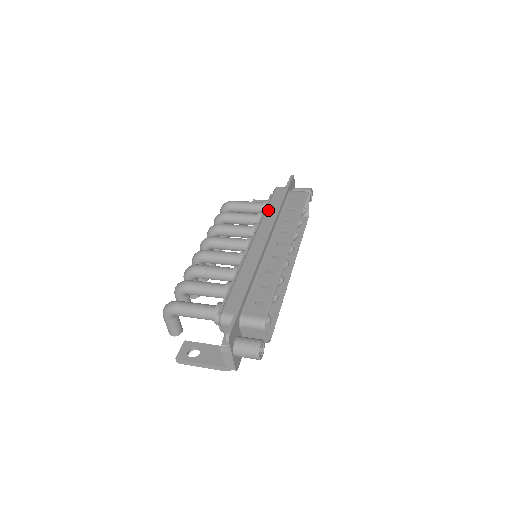
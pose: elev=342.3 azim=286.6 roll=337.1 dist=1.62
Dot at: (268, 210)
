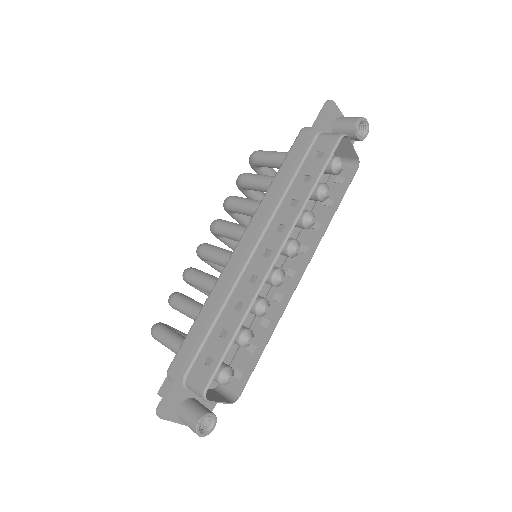
Dot at: (273, 182)
